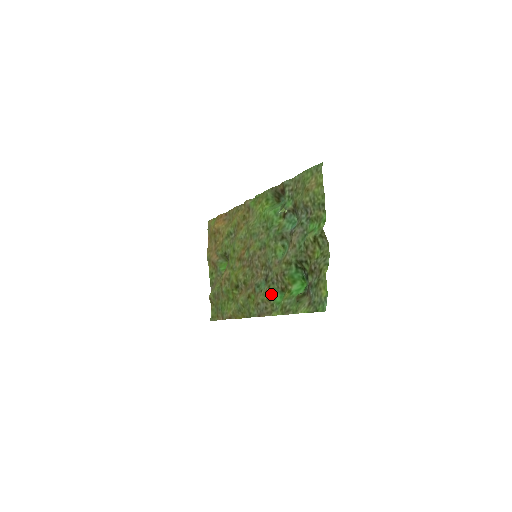
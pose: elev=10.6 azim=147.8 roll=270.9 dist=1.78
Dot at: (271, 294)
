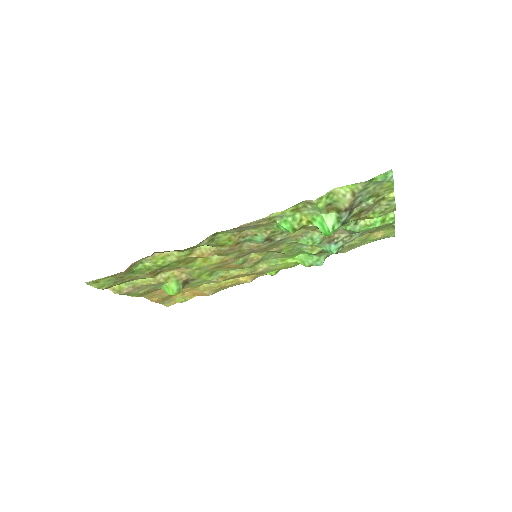
Dot at: (275, 228)
